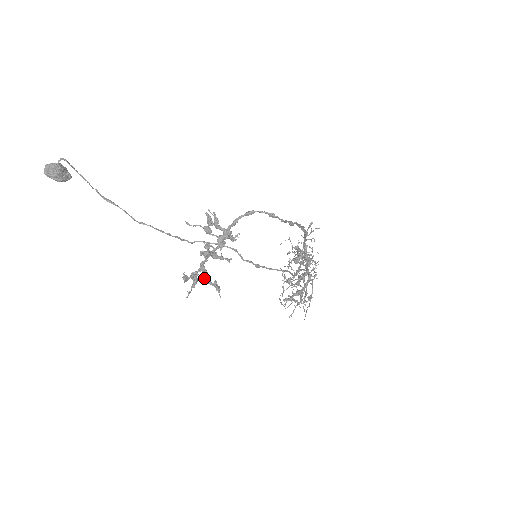
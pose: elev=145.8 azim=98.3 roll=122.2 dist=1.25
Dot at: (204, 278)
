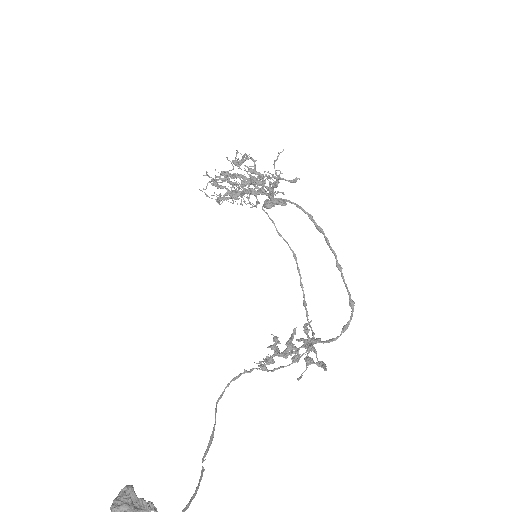
Dot at: occluded
